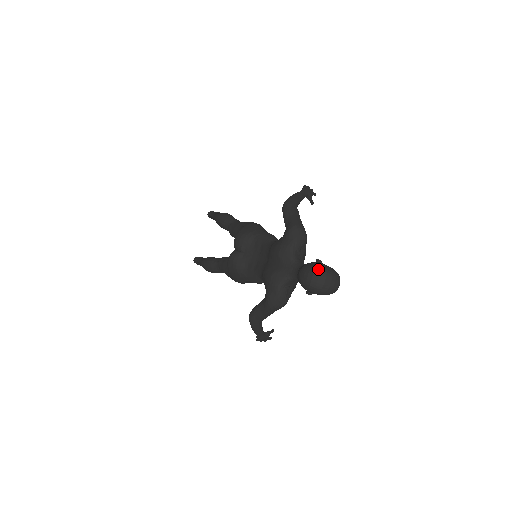
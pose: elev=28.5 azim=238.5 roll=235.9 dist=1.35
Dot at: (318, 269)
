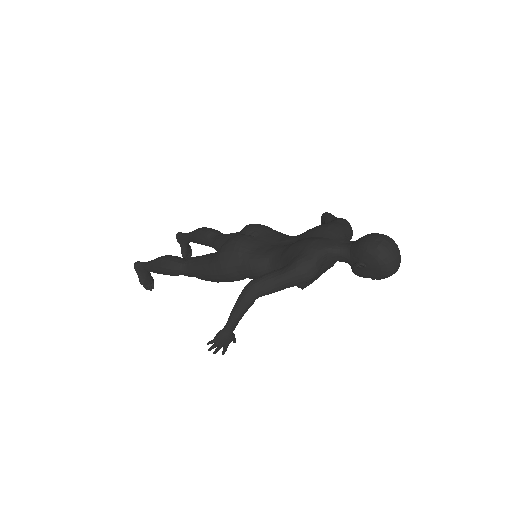
Dot at: occluded
